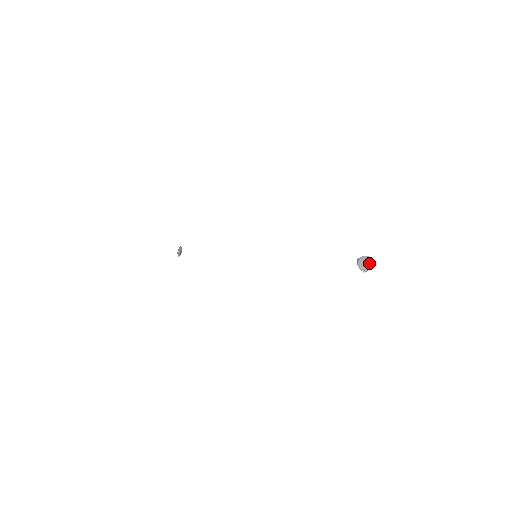
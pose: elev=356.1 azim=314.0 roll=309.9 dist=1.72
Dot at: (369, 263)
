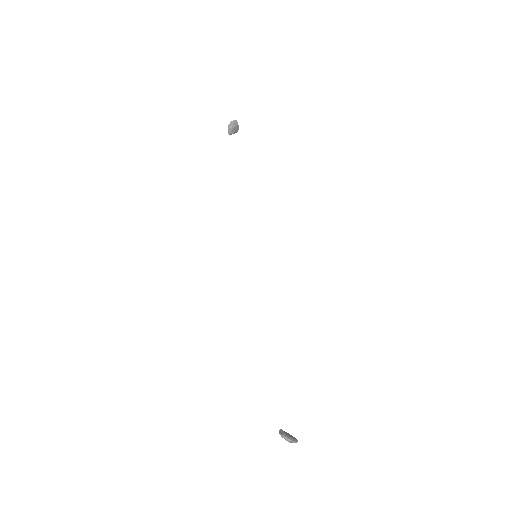
Dot at: (291, 442)
